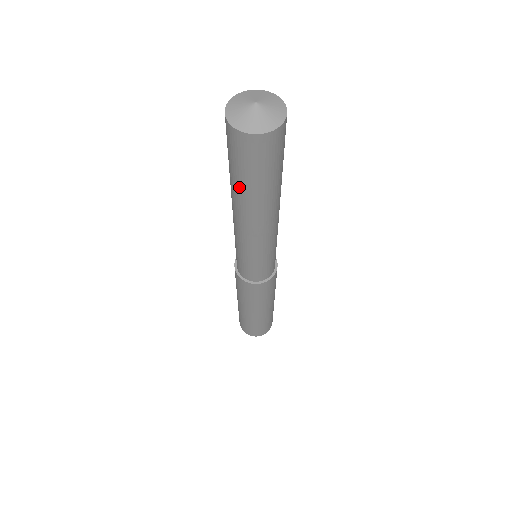
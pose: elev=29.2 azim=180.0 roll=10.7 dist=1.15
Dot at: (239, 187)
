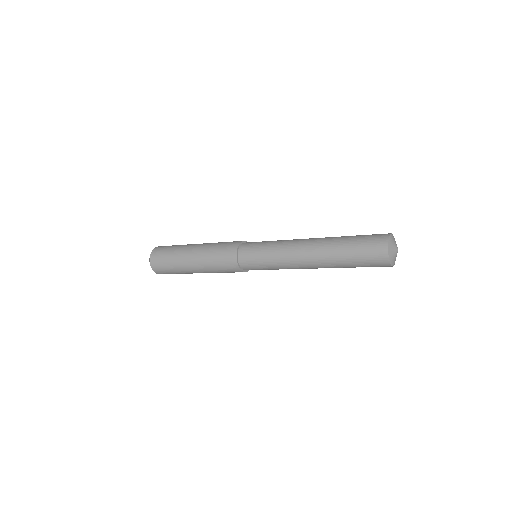
Dot at: (345, 267)
